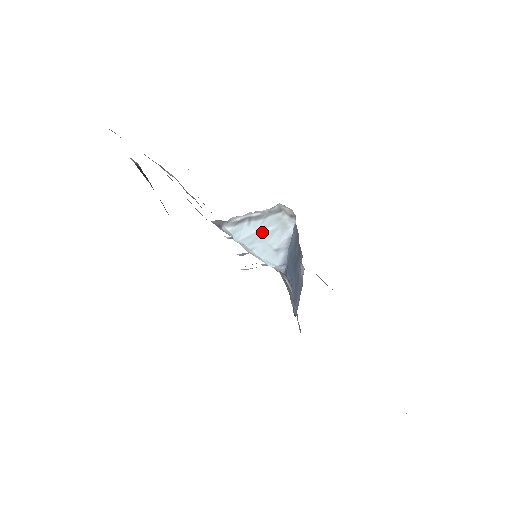
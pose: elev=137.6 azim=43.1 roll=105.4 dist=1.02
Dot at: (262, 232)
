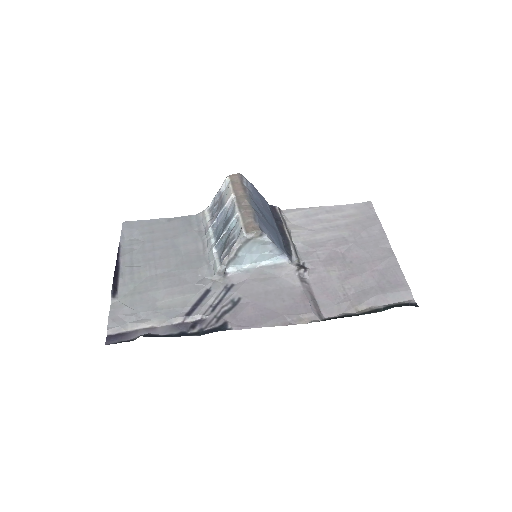
Dot at: (251, 252)
